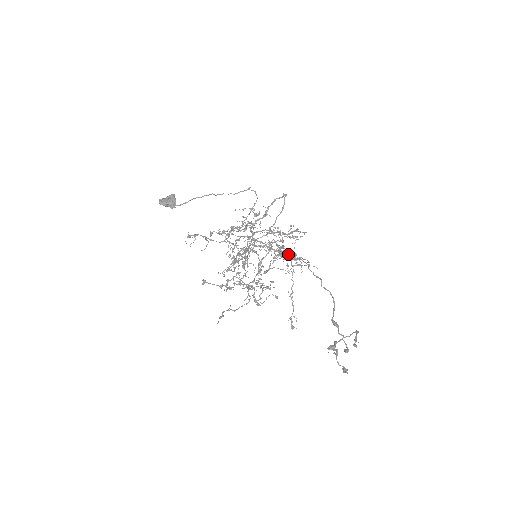
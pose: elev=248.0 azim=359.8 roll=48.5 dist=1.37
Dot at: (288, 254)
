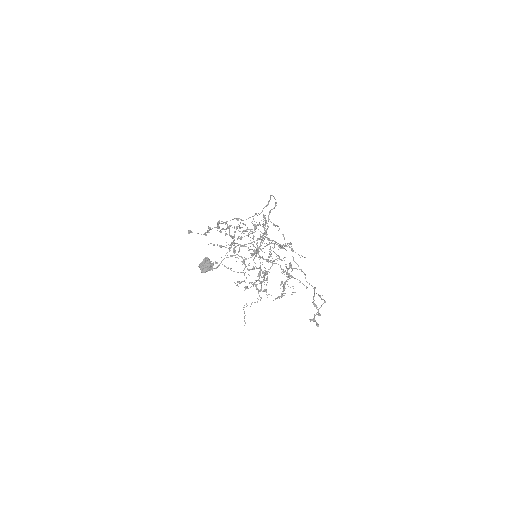
Dot at: (290, 275)
